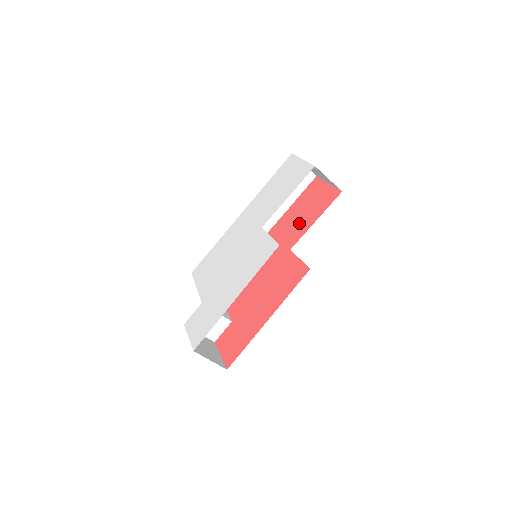
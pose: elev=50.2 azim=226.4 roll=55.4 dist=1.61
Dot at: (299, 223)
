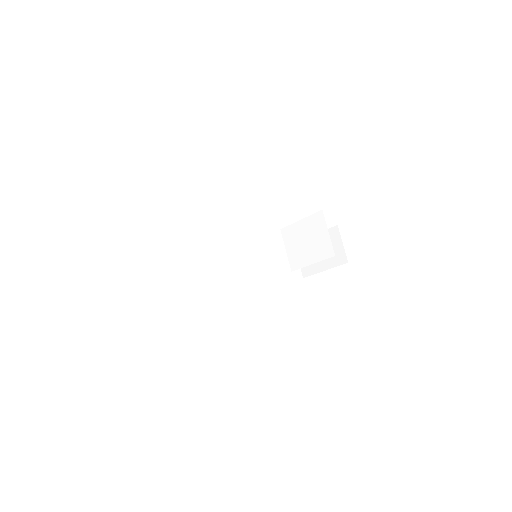
Dot at: occluded
